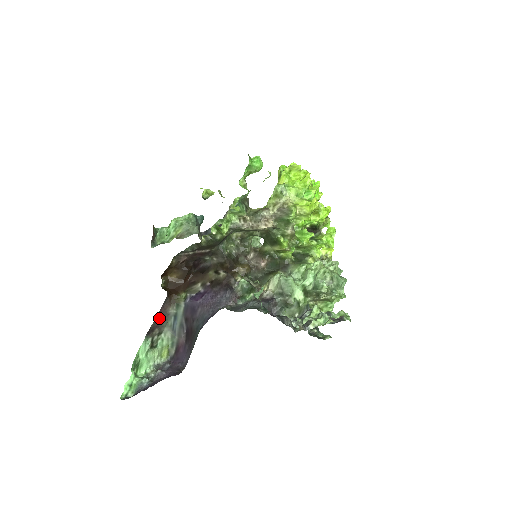
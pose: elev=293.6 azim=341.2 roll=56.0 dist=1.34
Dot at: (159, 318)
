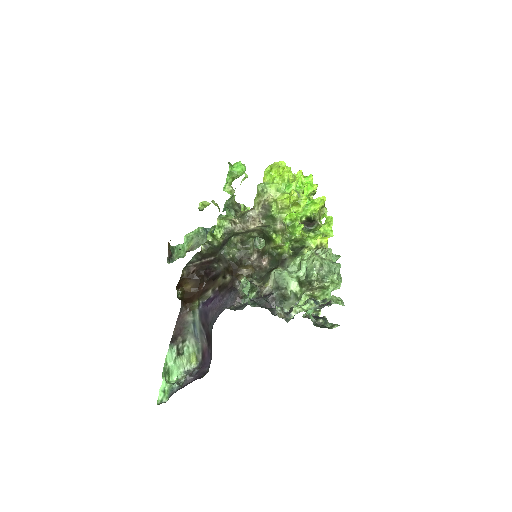
Dot at: (179, 326)
